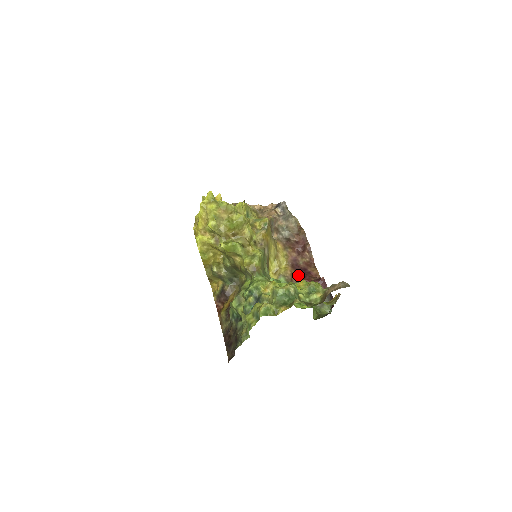
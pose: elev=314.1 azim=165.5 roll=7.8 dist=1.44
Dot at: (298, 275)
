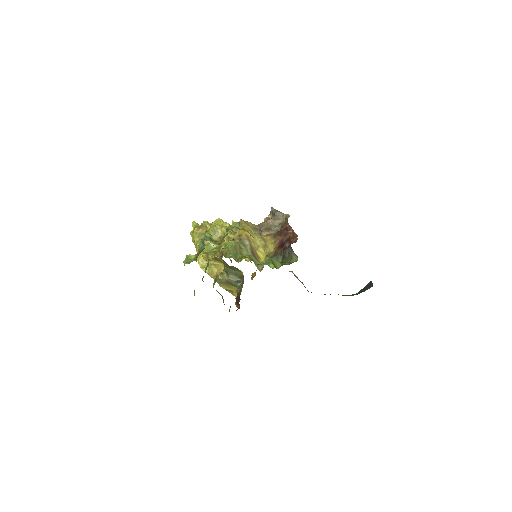
Dot at: (279, 249)
